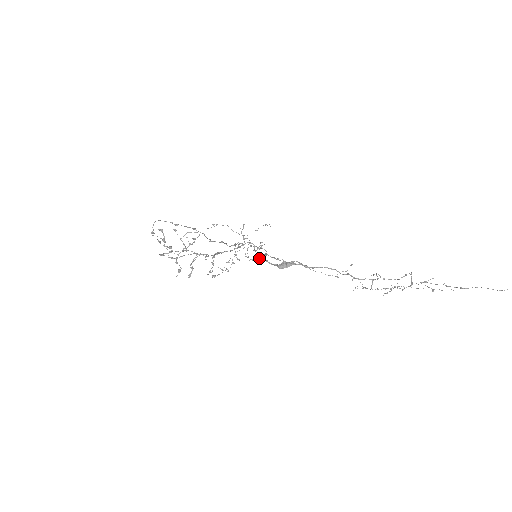
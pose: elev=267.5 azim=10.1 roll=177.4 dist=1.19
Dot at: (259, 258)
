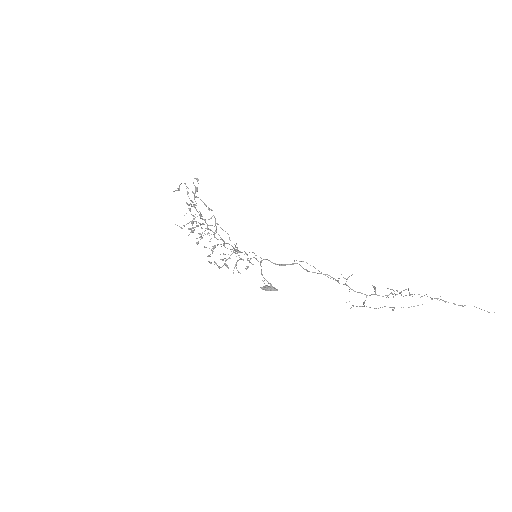
Dot at: (260, 257)
